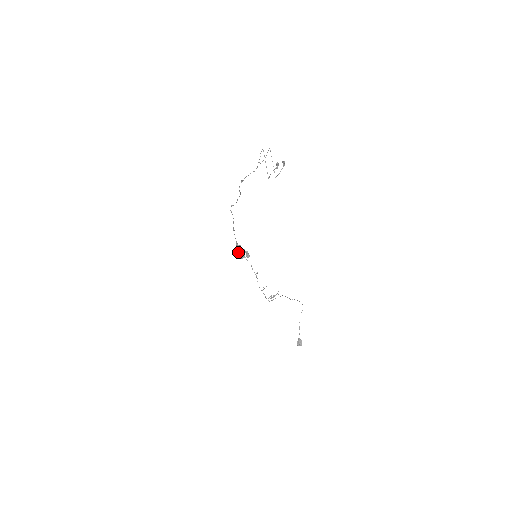
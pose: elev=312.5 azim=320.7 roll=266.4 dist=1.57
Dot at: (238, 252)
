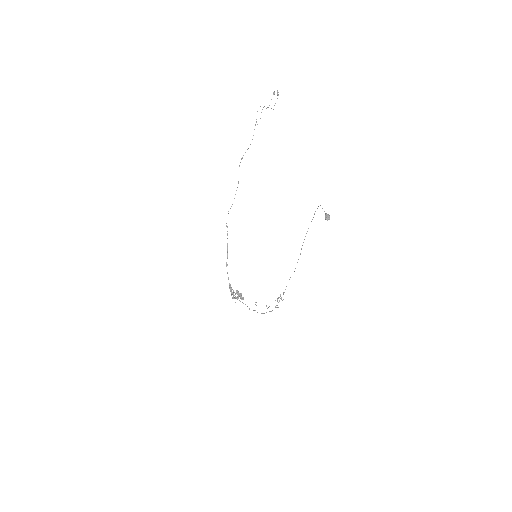
Dot at: (232, 294)
